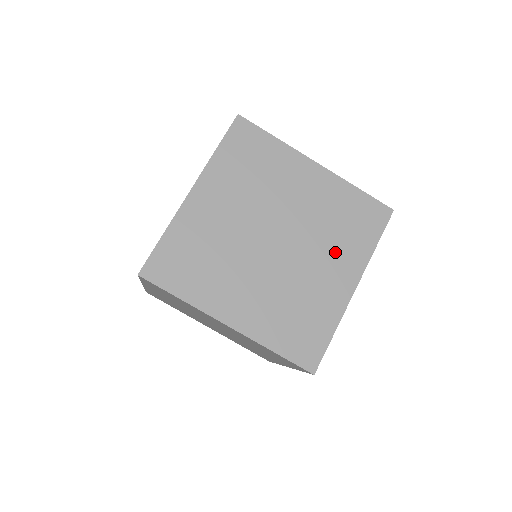
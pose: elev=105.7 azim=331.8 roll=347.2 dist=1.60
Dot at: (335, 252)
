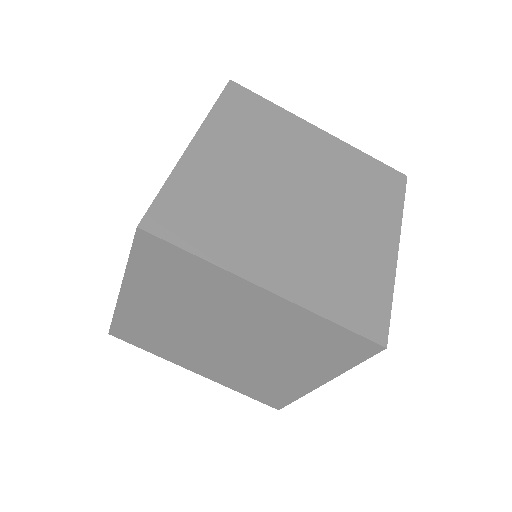
Dot at: (365, 211)
